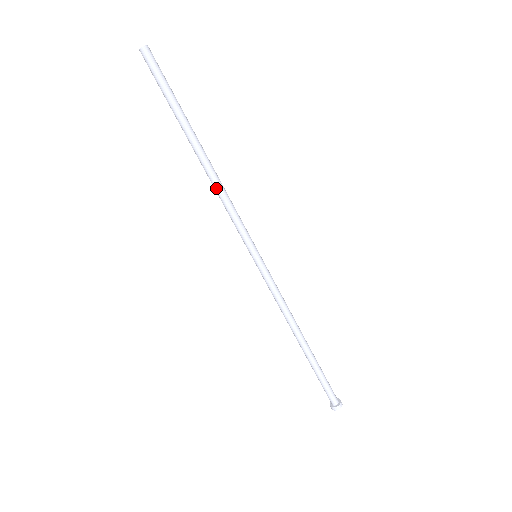
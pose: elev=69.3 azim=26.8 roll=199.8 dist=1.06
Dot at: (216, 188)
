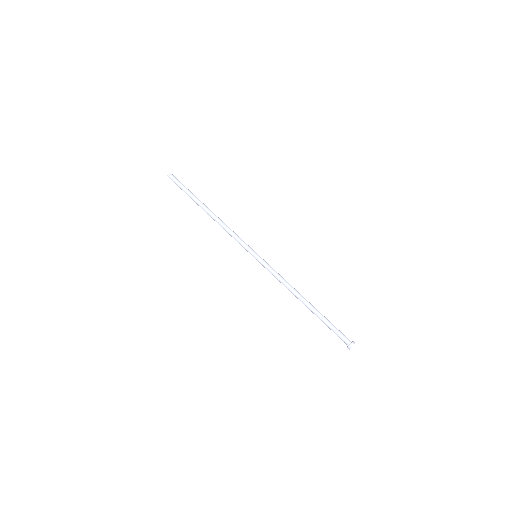
Dot at: (221, 224)
